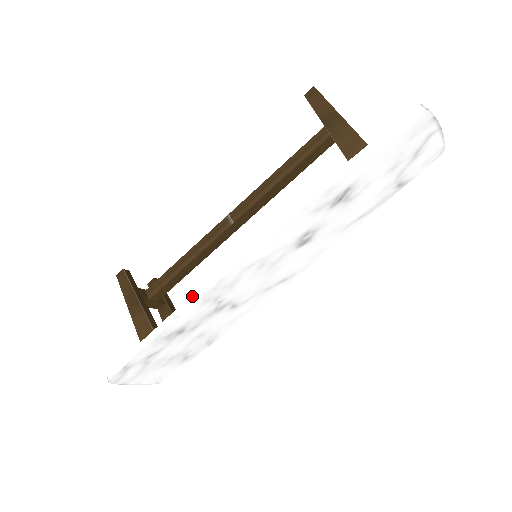
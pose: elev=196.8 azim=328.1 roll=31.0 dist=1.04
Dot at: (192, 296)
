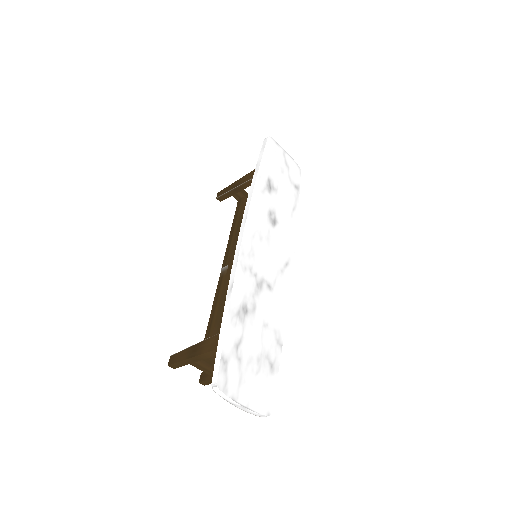
Dot at: (232, 269)
